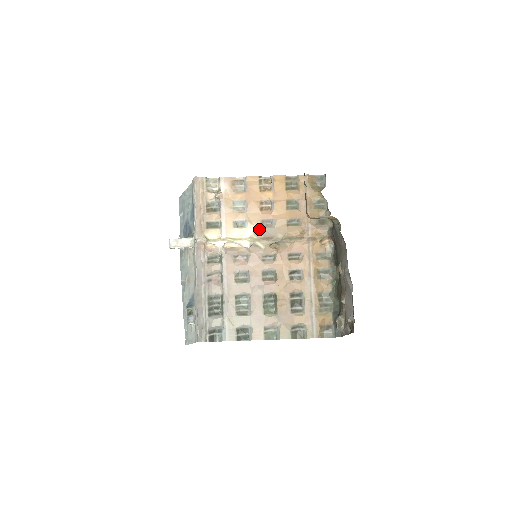
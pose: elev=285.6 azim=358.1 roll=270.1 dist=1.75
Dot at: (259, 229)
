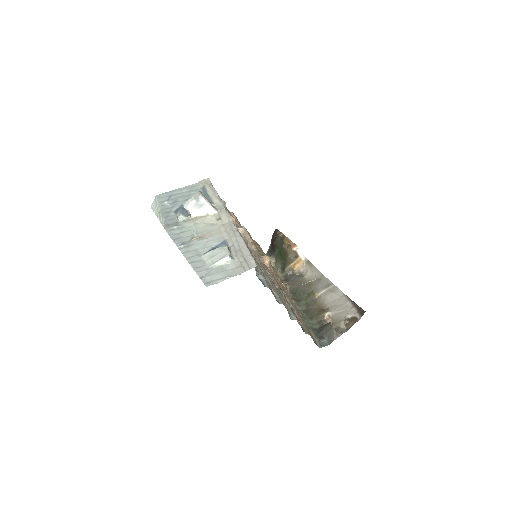
Dot at: occluded
